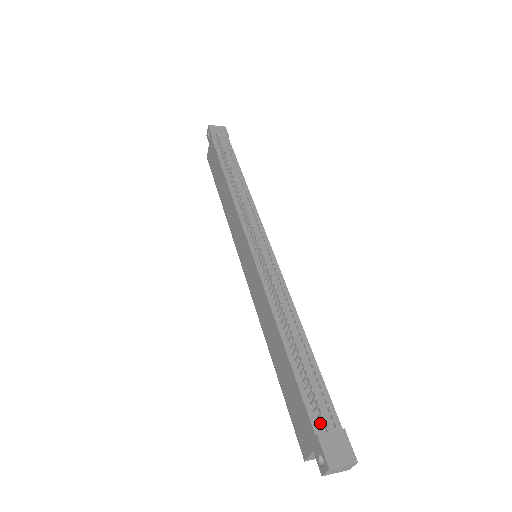
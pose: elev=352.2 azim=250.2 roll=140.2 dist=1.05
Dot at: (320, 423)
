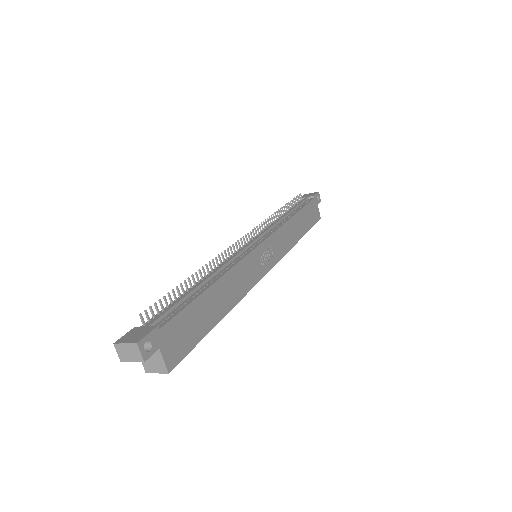
Dot at: occluded
